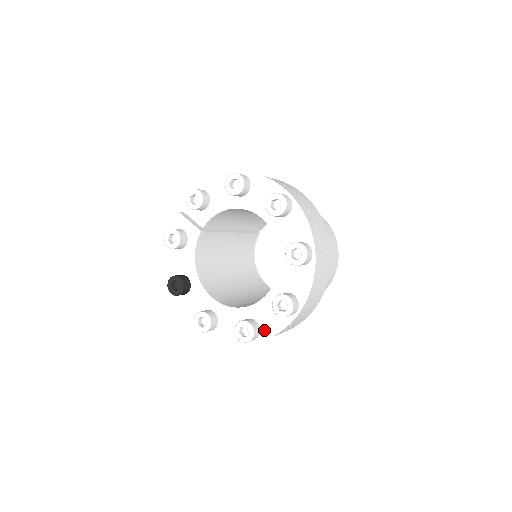
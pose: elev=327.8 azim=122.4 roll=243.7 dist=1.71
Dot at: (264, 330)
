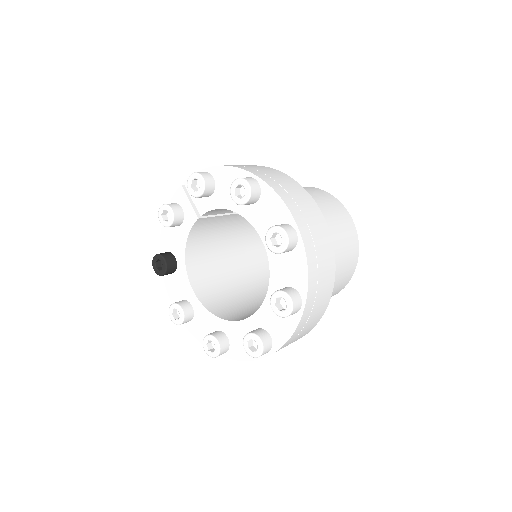
Dot at: (233, 350)
